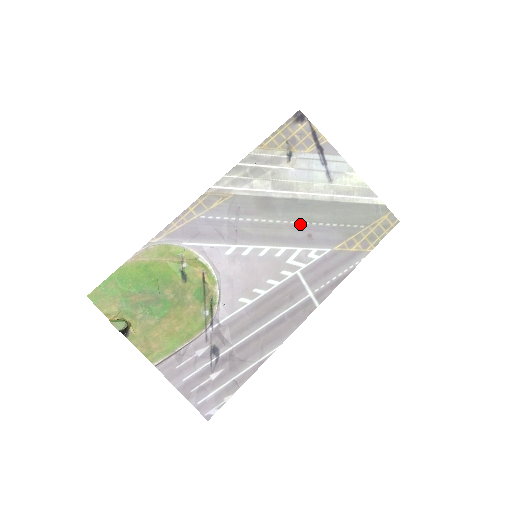
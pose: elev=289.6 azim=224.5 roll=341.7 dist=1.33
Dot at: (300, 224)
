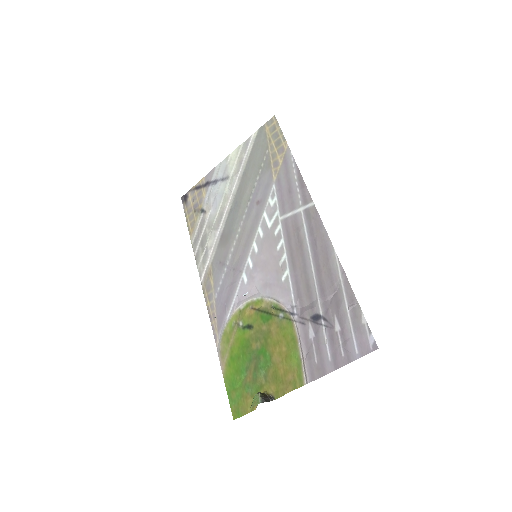
Dot at: (247, 210)
